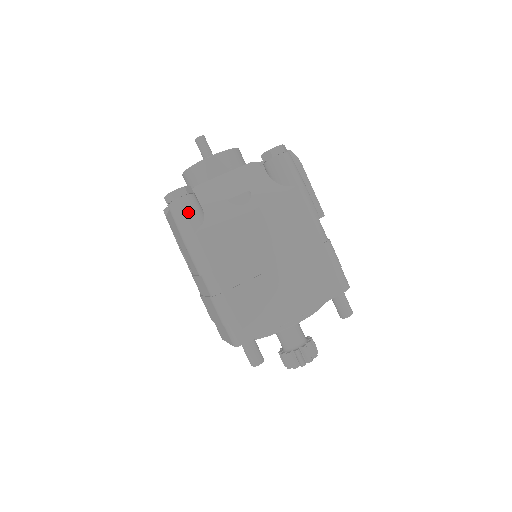
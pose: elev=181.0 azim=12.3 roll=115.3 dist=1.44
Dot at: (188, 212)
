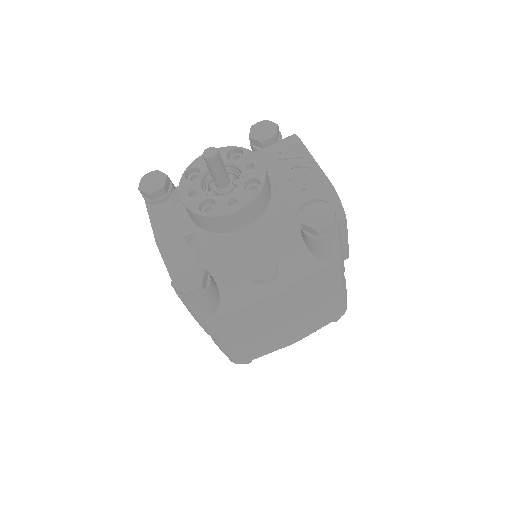
Dot at: (204, 307)
